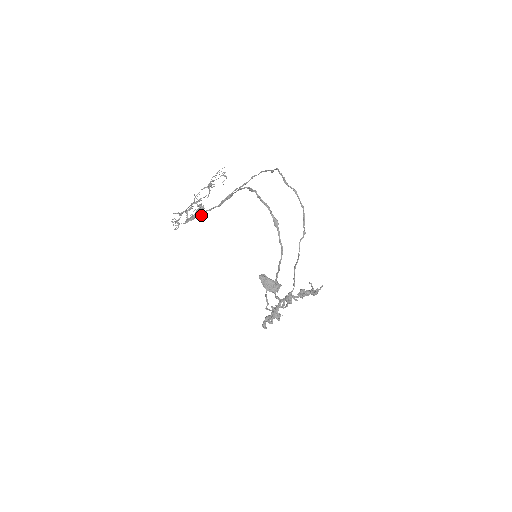
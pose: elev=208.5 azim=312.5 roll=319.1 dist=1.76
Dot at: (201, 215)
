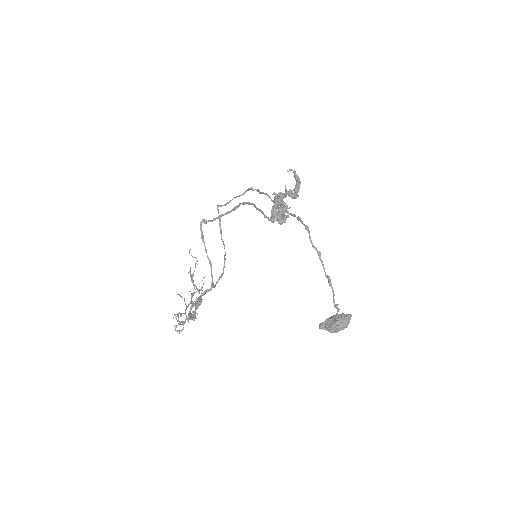
Dot at: (197, 298)
